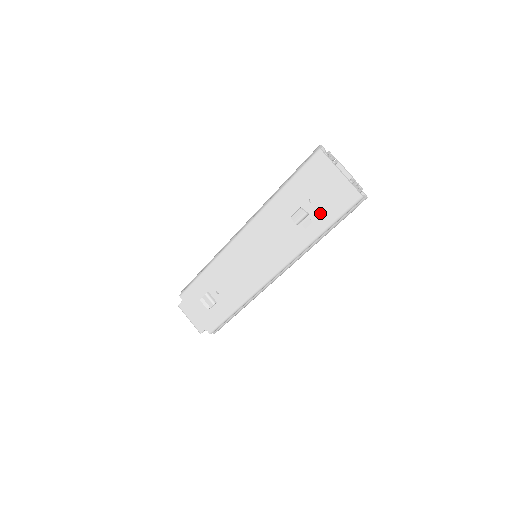
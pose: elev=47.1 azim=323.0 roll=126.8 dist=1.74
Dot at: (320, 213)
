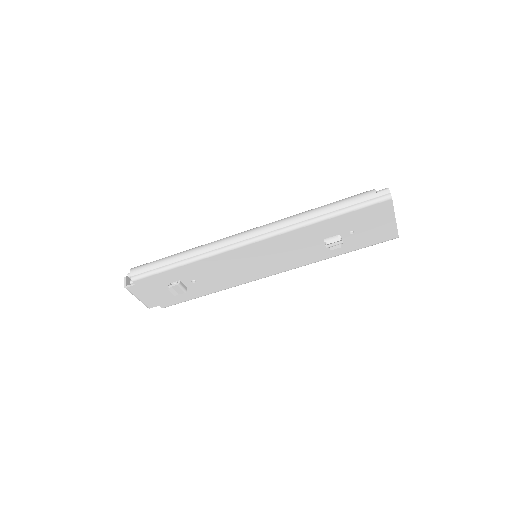
Dot at: (353, 242)
